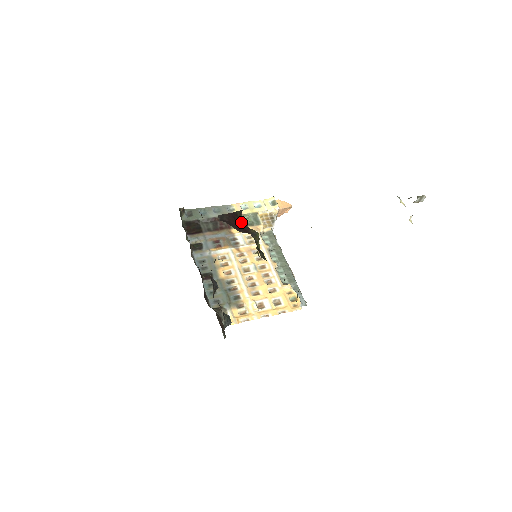
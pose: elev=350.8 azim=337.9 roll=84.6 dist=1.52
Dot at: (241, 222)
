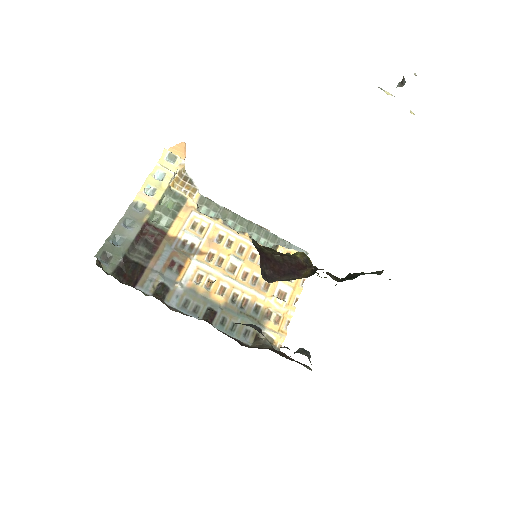
Dot at: (277, 257)
